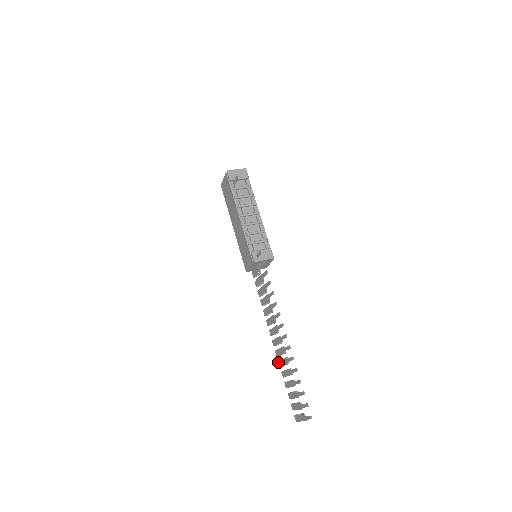
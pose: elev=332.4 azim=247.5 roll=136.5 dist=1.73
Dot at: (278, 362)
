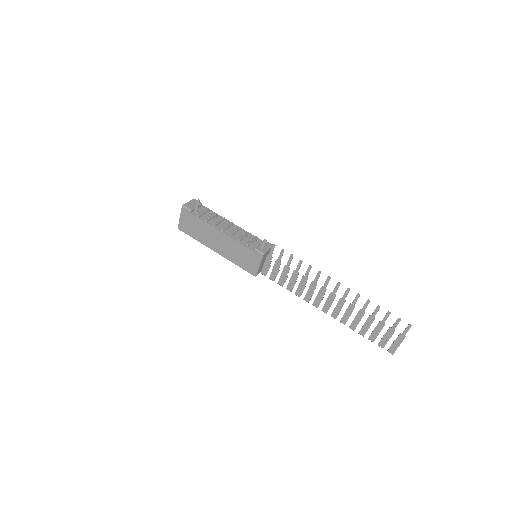
Dot at: (340, 322)
